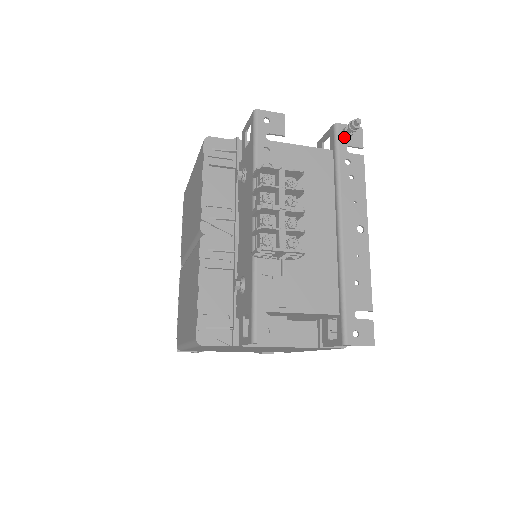
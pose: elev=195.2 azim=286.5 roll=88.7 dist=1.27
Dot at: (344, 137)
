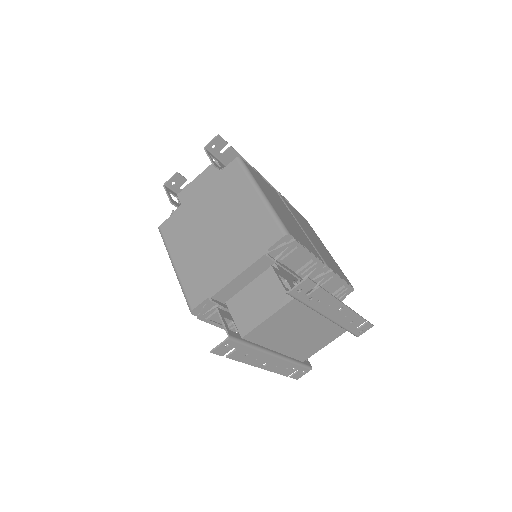
Dot at: occluded
